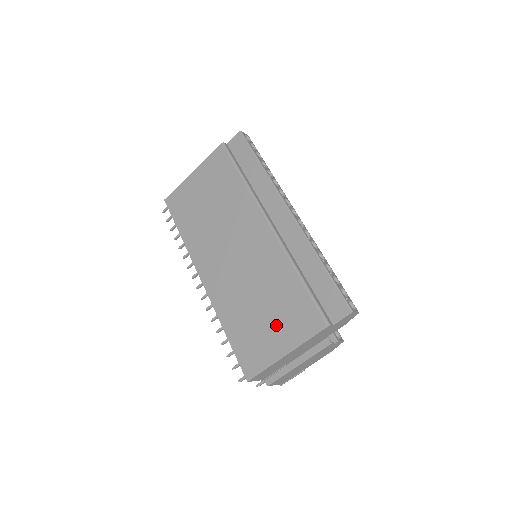
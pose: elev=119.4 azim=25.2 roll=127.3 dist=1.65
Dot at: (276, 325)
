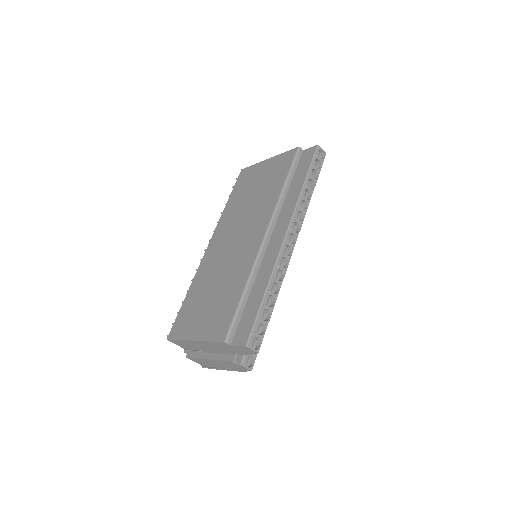
Dot at: (207, 314)
